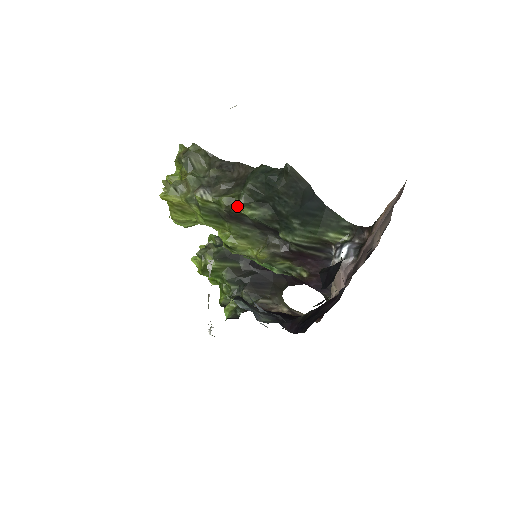
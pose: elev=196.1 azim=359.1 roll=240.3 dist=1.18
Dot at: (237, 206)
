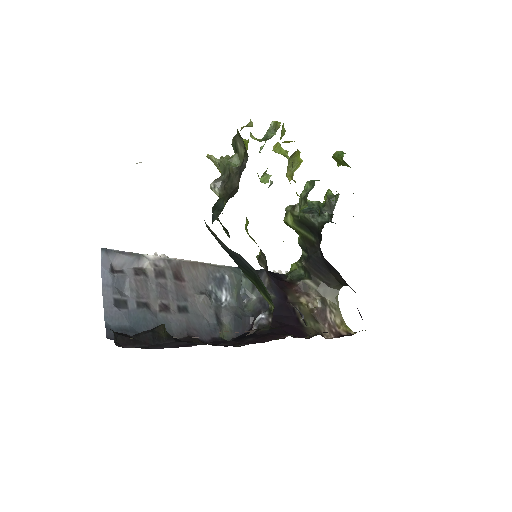
Dot at: occluded
